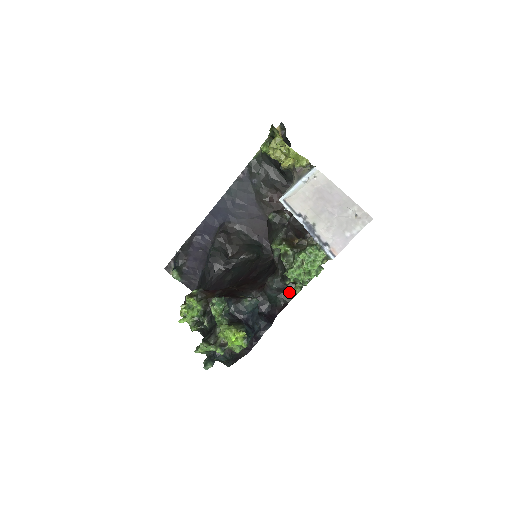
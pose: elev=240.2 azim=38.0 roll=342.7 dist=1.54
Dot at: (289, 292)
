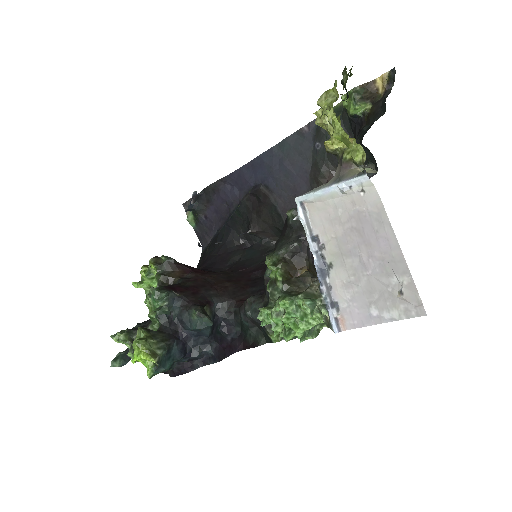
Dot at: (265, 333)
